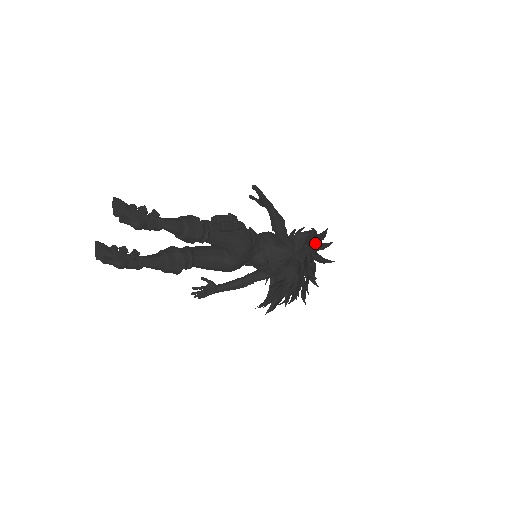
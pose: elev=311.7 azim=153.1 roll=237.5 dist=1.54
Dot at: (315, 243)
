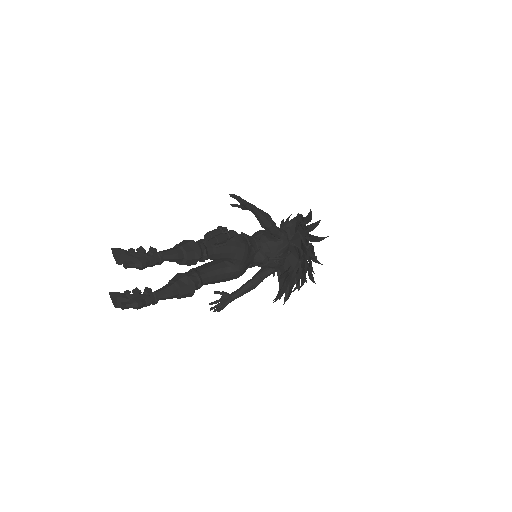
Dot at: (305, 226)
